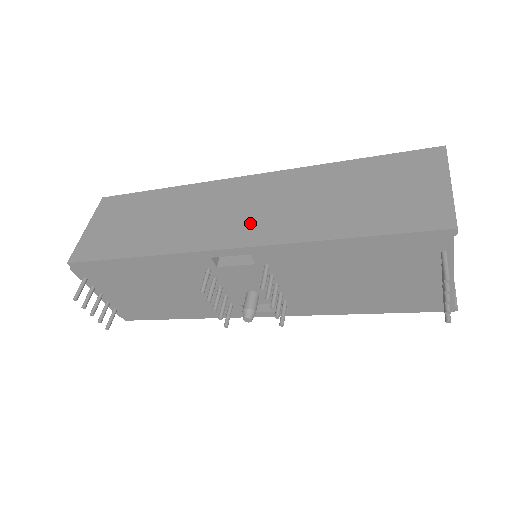
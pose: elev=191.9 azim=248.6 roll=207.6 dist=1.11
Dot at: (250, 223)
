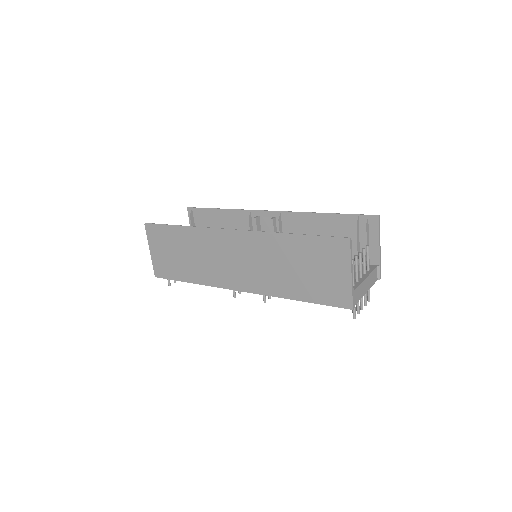
Dot at: (245, 275)
